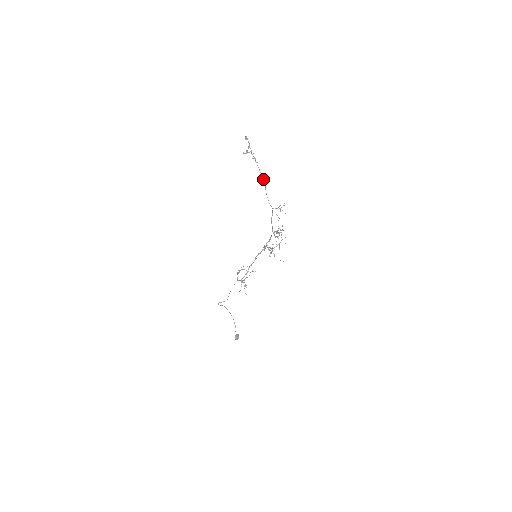
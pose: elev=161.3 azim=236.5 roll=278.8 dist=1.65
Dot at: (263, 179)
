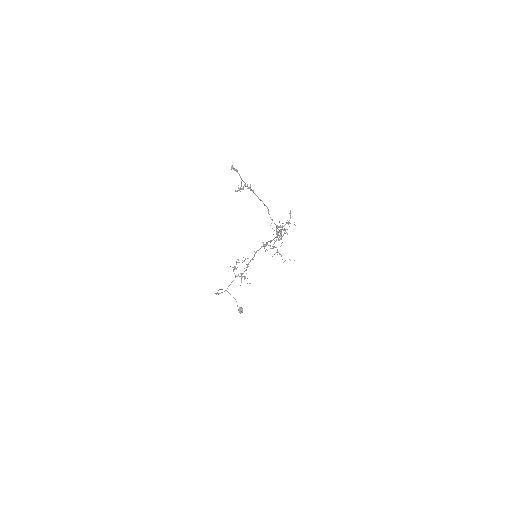
Dot at: occluded
